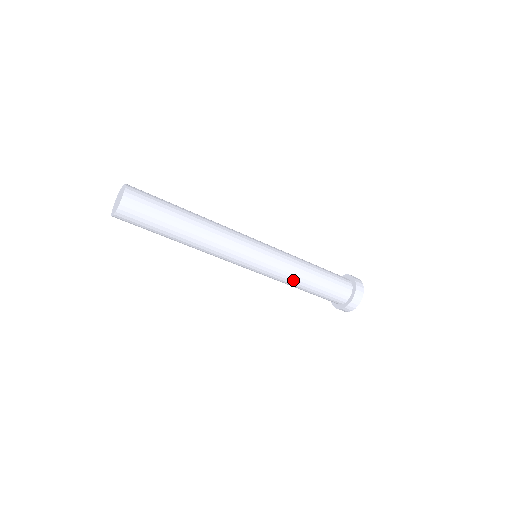
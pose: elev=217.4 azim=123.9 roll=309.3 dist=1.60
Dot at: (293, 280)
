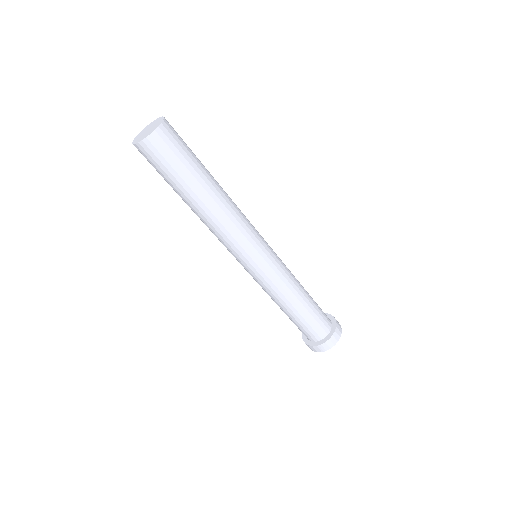
Dot at: (291, 289)
